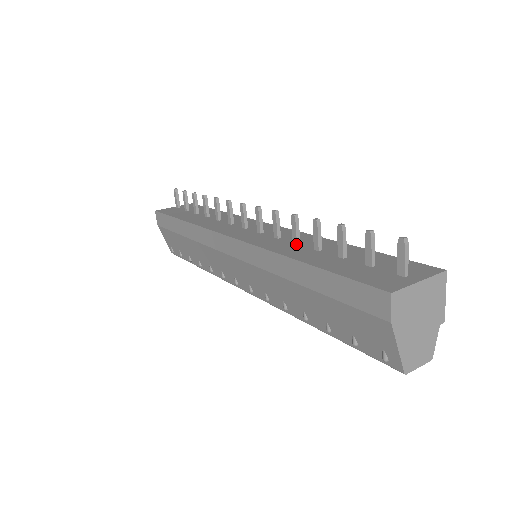
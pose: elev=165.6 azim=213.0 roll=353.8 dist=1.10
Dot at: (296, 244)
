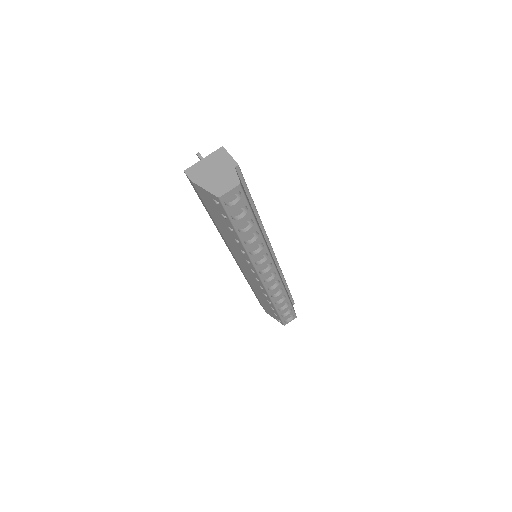
Dot at: occluded
